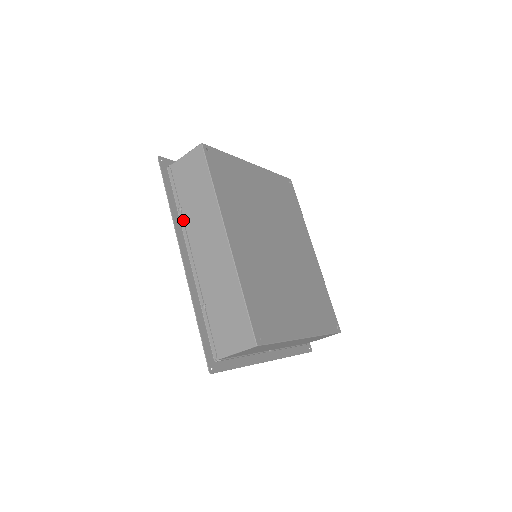
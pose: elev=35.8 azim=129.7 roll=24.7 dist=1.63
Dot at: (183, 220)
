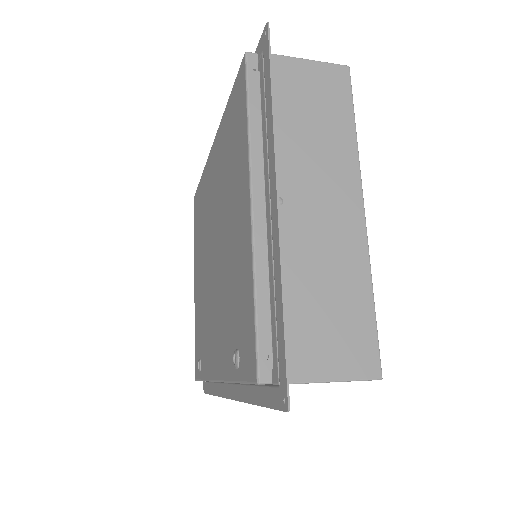
Dot at: occluded
